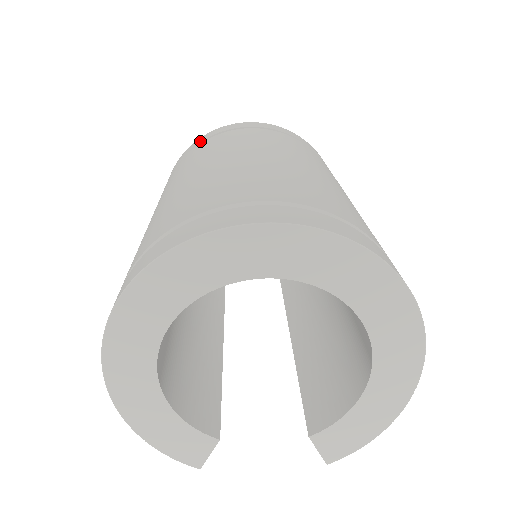
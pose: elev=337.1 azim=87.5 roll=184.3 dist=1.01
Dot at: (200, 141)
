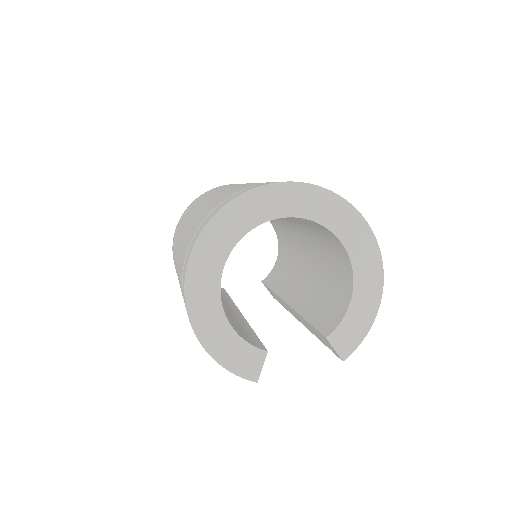
Dot at: (195, 200)
